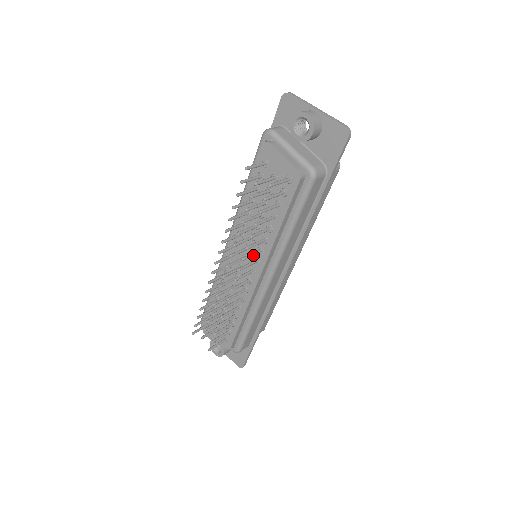
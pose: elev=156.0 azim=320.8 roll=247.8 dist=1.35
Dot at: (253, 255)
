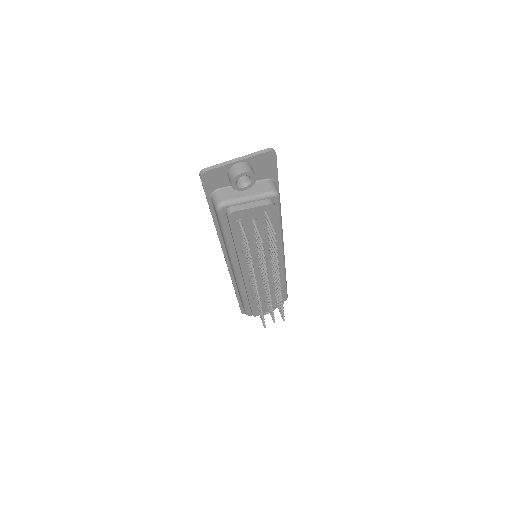
Dot at: occluded
